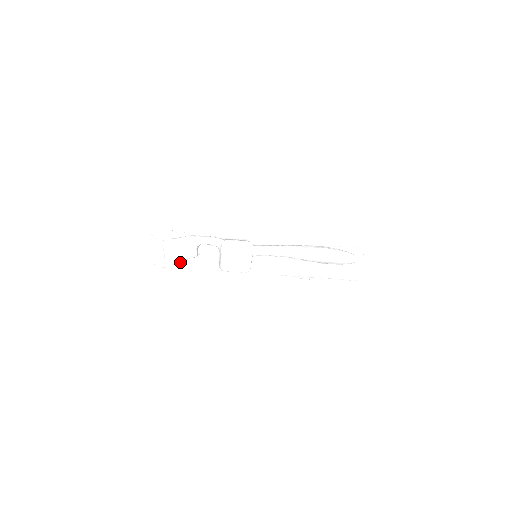
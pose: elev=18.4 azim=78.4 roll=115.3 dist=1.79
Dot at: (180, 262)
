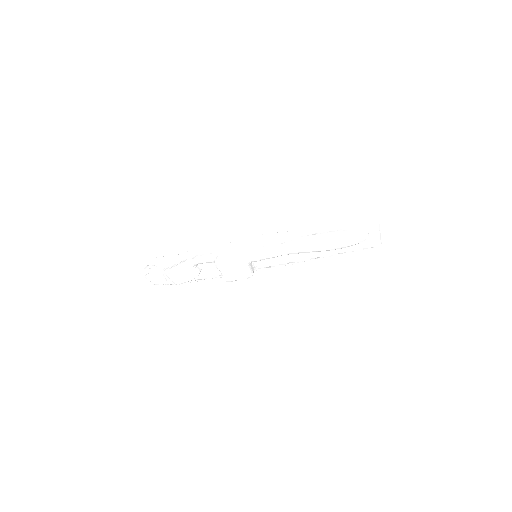
Dot at: occluded
